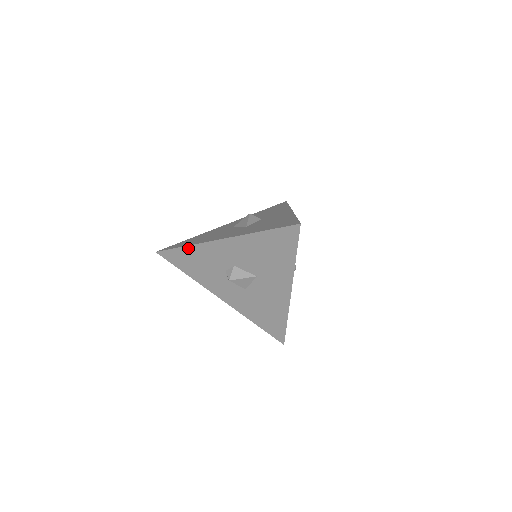
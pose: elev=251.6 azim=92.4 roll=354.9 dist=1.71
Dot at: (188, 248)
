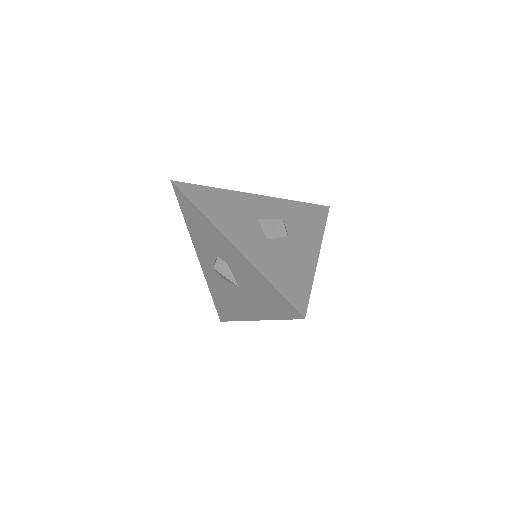
Dot at: (201, 213)
